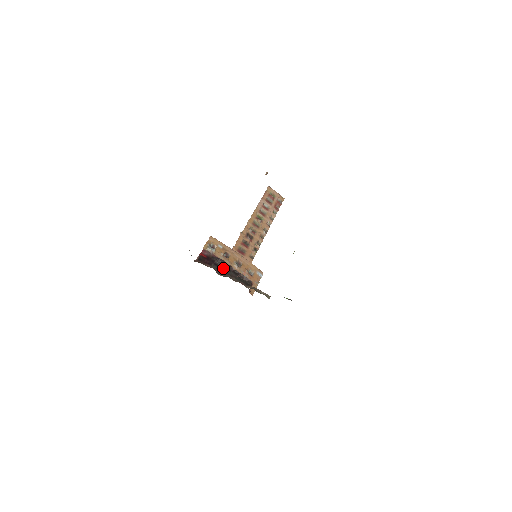
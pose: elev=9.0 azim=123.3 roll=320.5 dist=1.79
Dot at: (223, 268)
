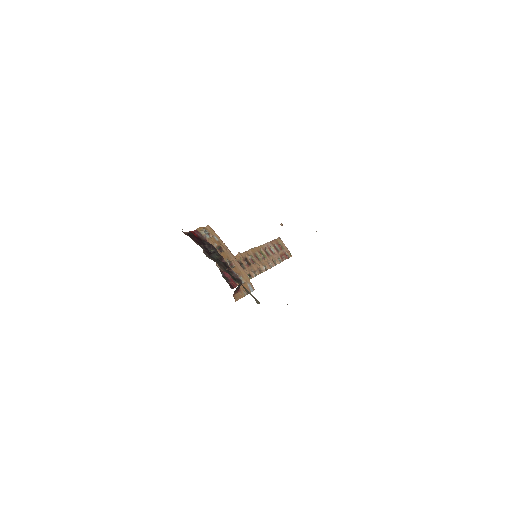
Dot at: (213, 254)
